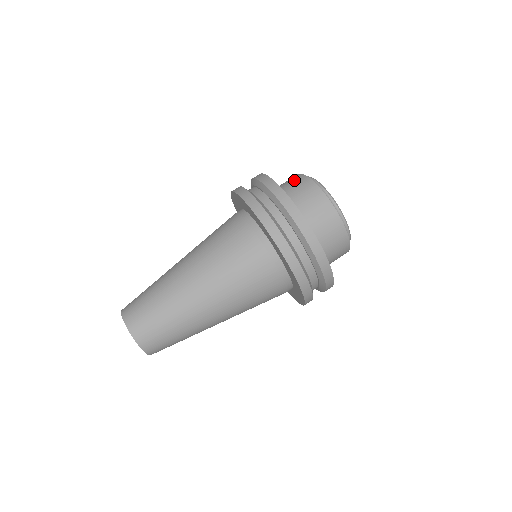
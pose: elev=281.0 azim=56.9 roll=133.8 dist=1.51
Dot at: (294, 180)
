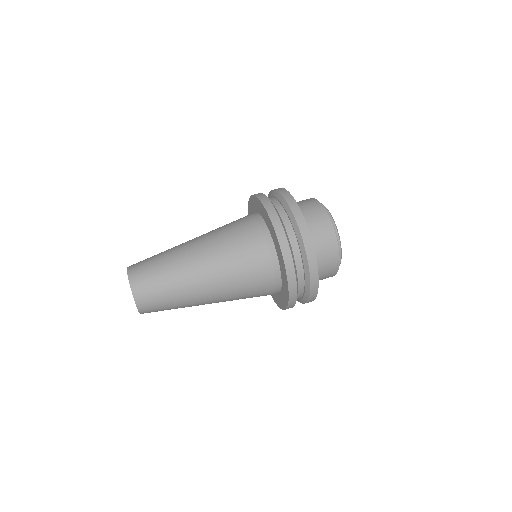
Dot at: (307, 201)
